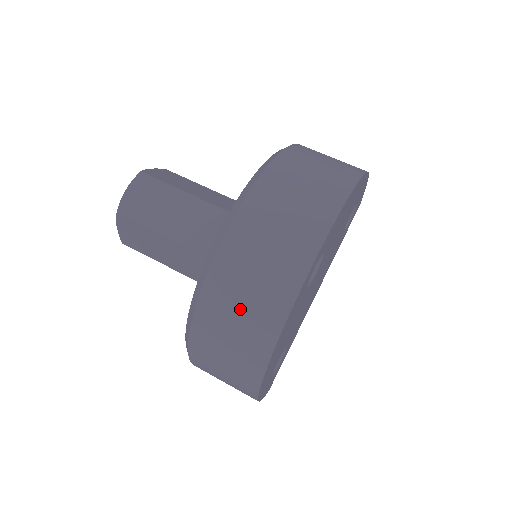
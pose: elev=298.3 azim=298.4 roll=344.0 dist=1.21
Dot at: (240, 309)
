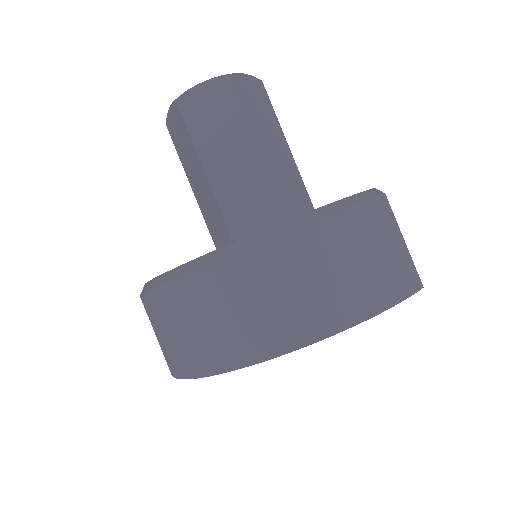
Dot at: occluded
